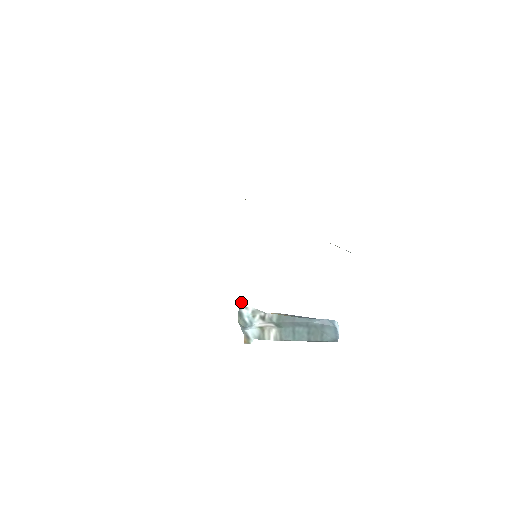
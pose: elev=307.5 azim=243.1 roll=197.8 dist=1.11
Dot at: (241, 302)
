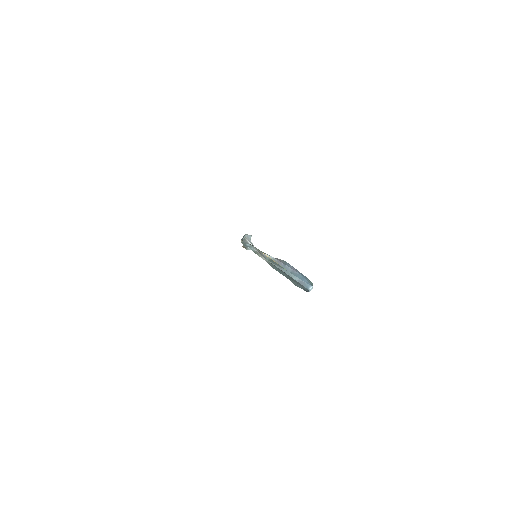
Dot at: (245, 239)
